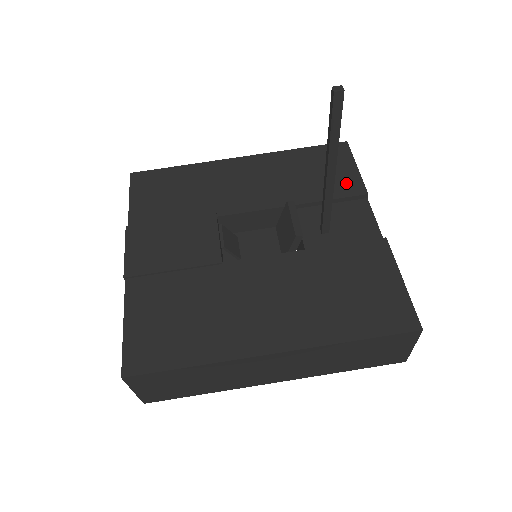
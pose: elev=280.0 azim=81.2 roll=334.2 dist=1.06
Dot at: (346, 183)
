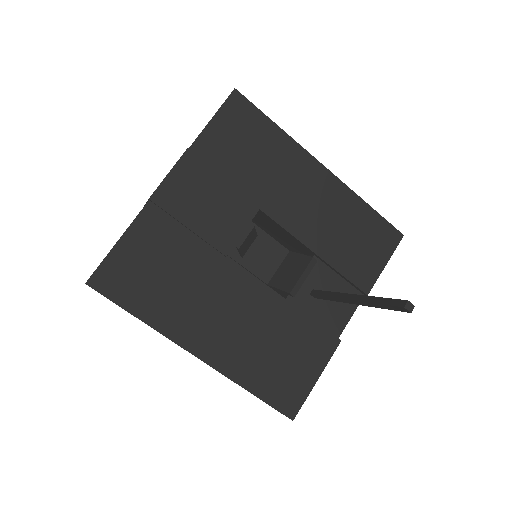
Dot at: (365, 272)
